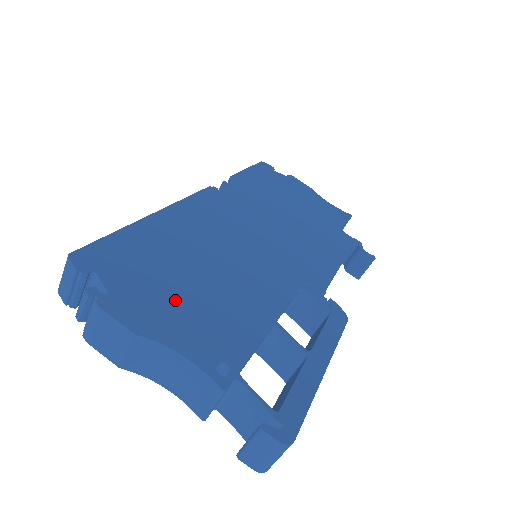
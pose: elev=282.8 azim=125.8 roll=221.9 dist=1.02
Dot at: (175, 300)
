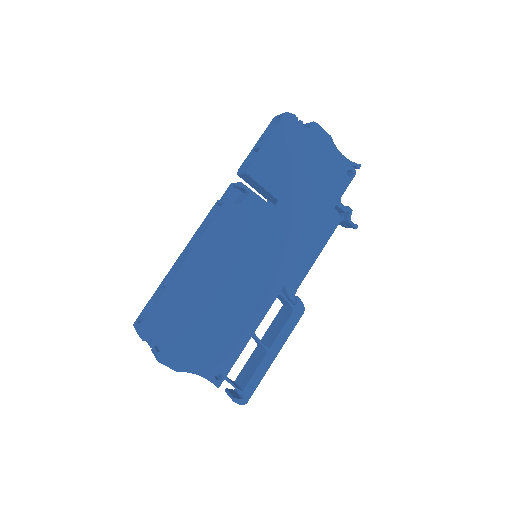
Dot at: (196, 341)
